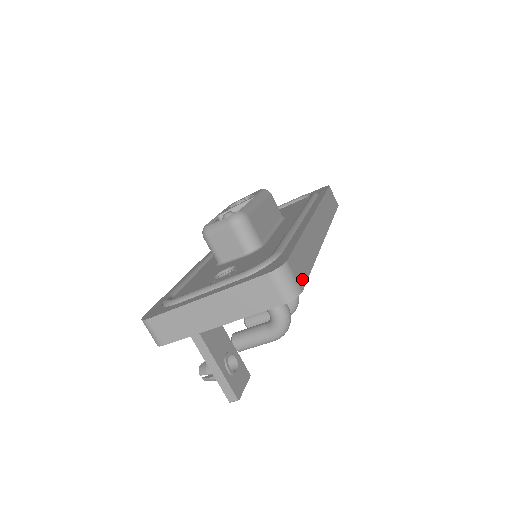
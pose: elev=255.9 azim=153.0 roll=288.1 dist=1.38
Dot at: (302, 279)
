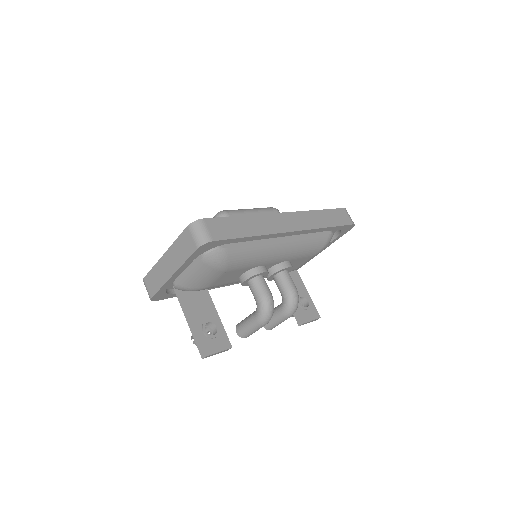
Dot at: (220, 235)
